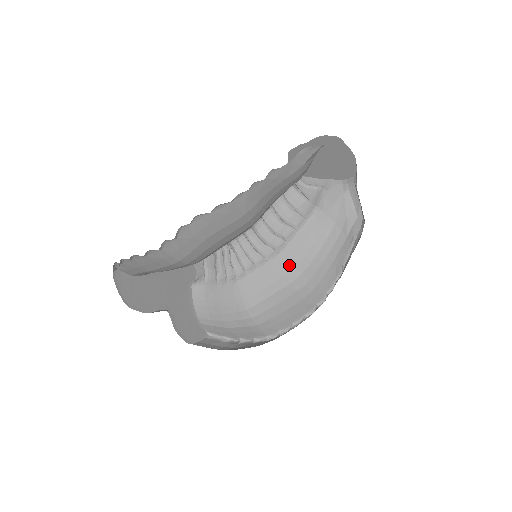
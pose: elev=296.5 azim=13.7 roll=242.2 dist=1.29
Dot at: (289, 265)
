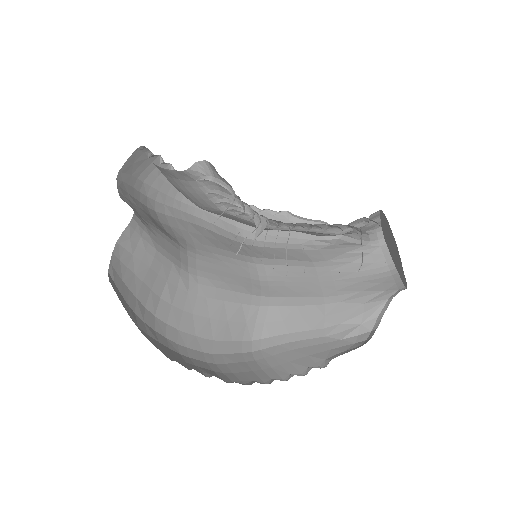
Dot at: occluded
